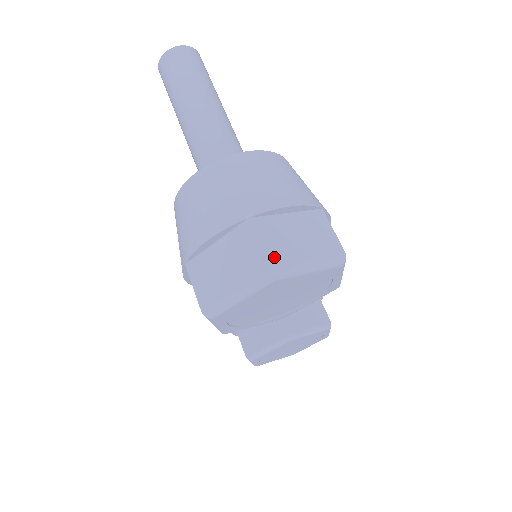
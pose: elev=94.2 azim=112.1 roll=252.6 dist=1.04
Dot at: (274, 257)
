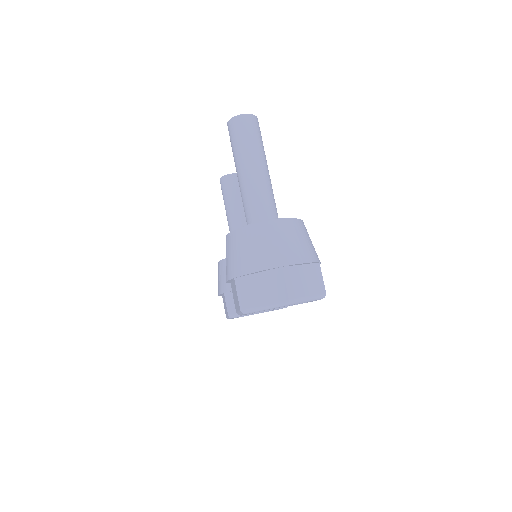
Dot at: (291, 293)
